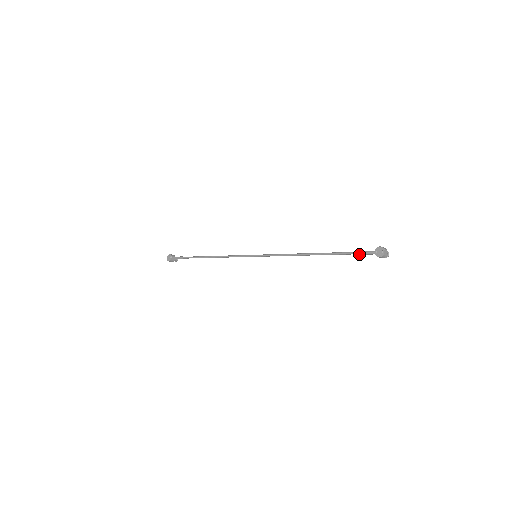
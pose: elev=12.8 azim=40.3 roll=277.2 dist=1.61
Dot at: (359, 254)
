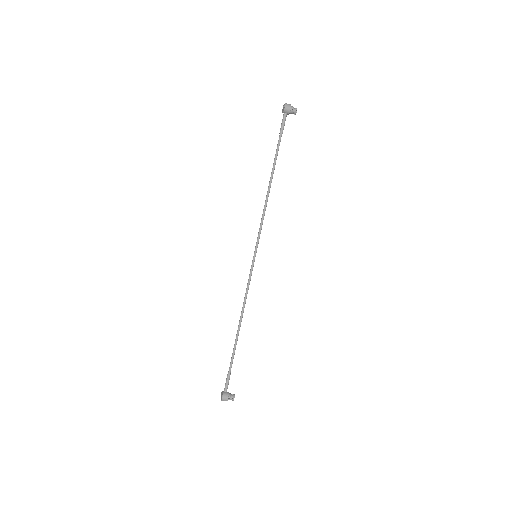
Dot at: (281, 129)
